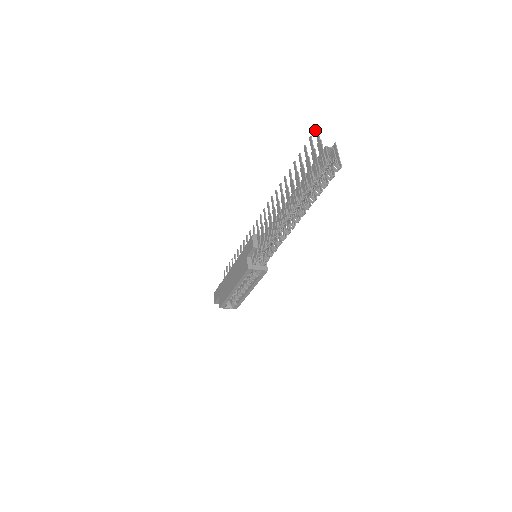
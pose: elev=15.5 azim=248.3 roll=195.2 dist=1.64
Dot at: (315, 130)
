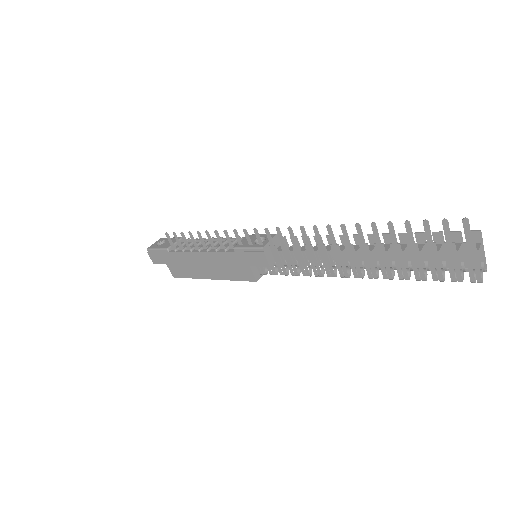
Dot at: (464, 222)
